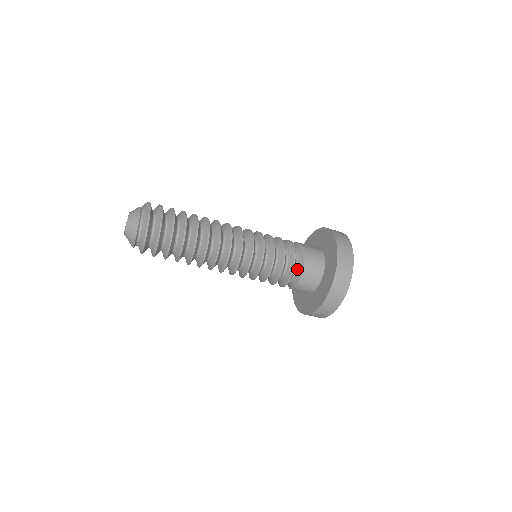
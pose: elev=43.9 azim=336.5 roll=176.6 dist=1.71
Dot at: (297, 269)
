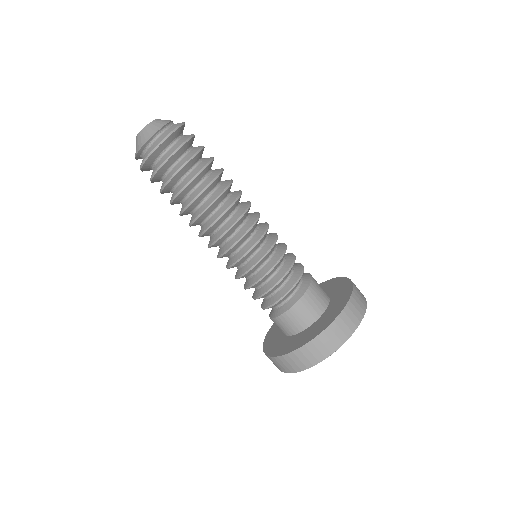
Dot at: (298, 289)
